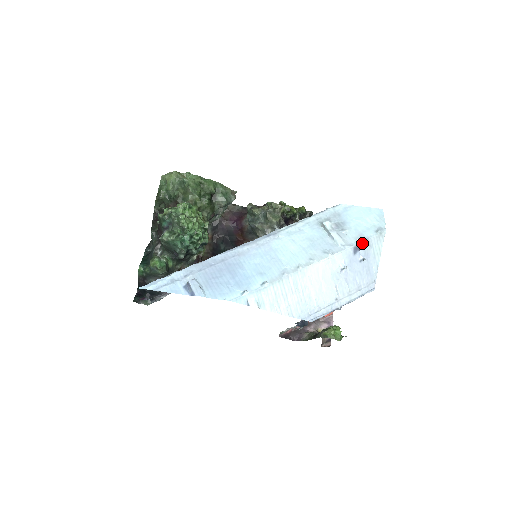
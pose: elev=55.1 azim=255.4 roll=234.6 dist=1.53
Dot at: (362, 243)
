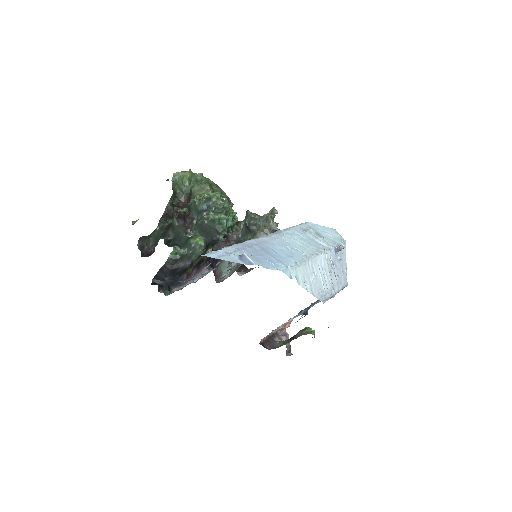
Dot at: (341, 245)
